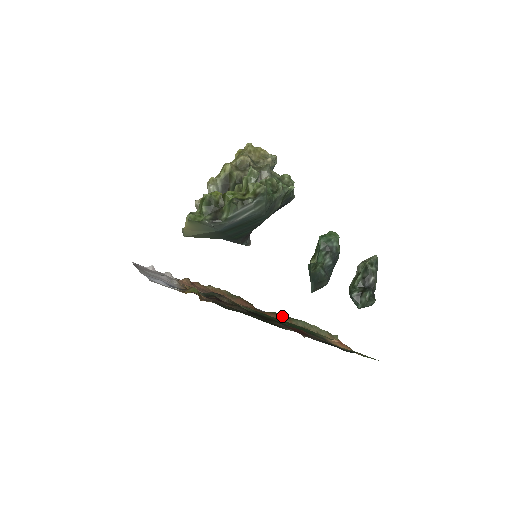
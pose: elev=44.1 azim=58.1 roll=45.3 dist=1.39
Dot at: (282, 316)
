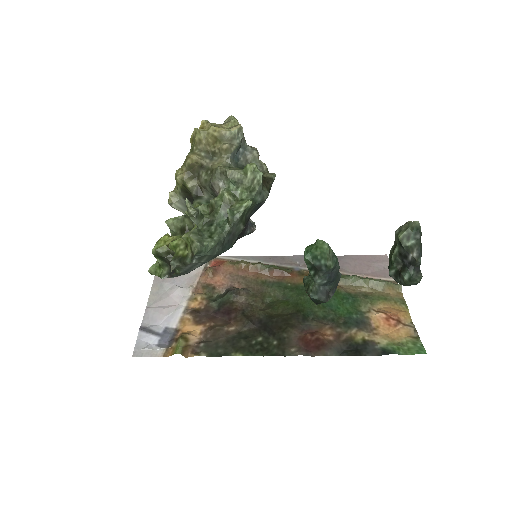
Dot at: occluded
